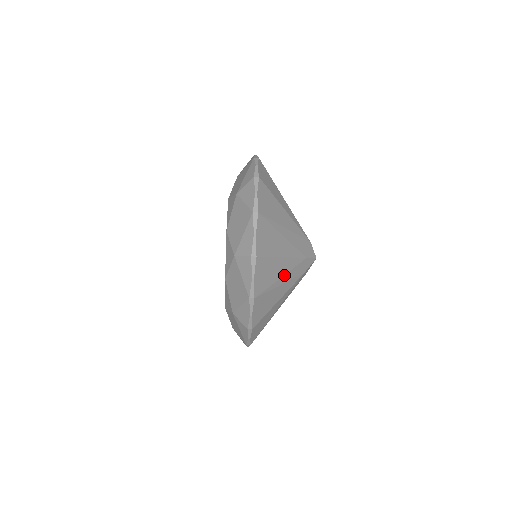
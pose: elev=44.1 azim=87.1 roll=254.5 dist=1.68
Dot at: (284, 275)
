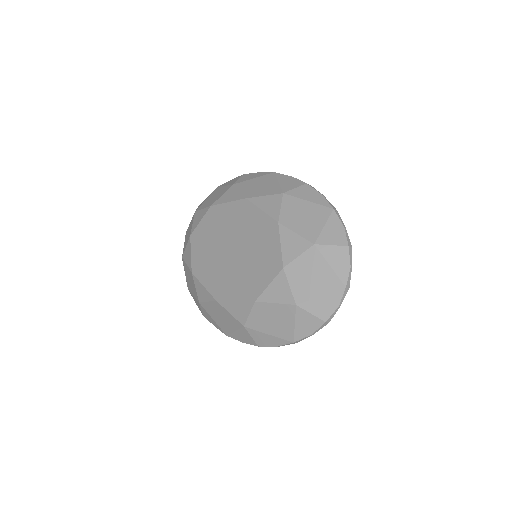
Dot at: occluded
